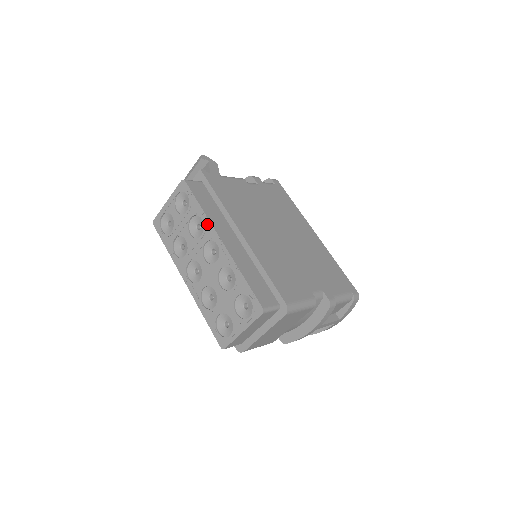
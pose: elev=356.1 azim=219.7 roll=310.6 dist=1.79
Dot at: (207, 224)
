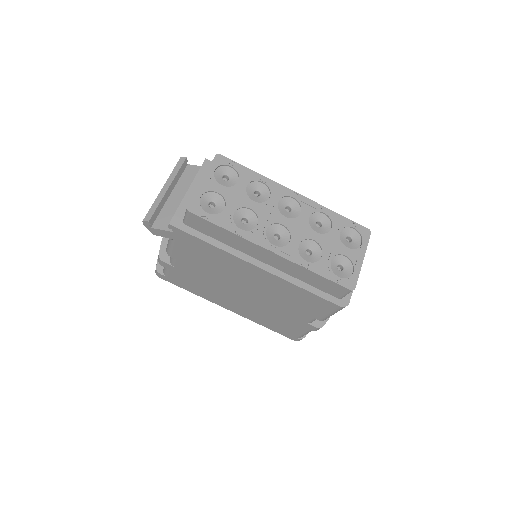
Dot at: (272, 184)
